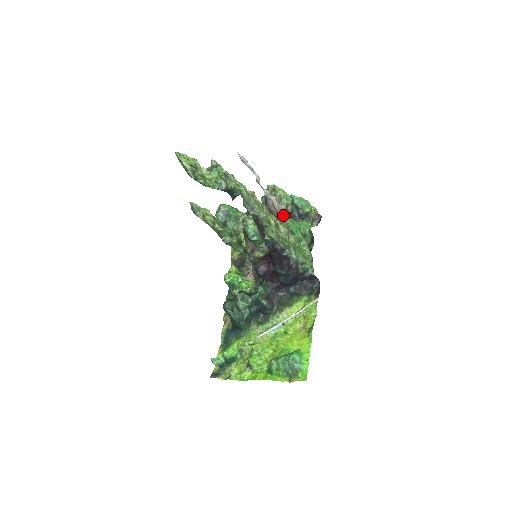
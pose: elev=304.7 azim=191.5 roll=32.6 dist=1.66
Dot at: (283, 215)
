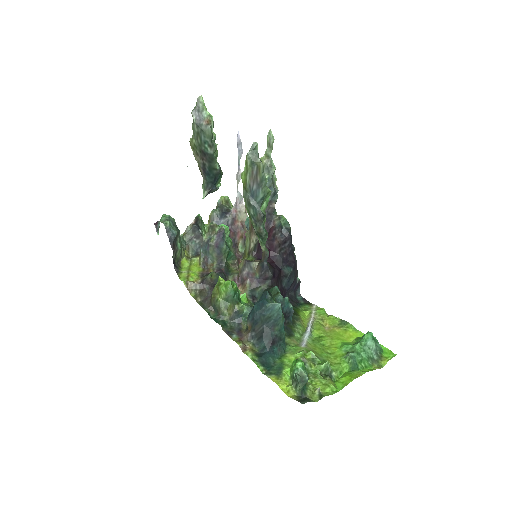
Dot at: occluded
